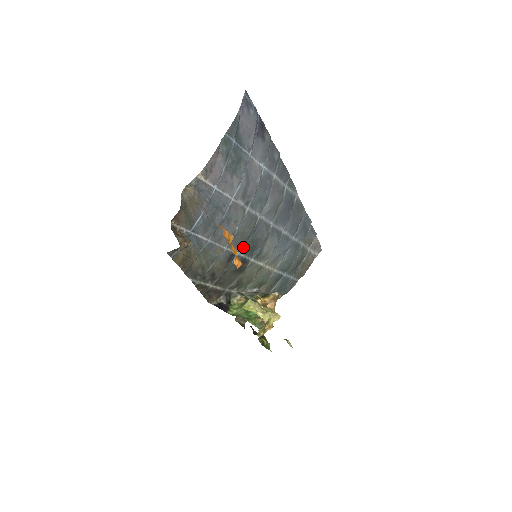
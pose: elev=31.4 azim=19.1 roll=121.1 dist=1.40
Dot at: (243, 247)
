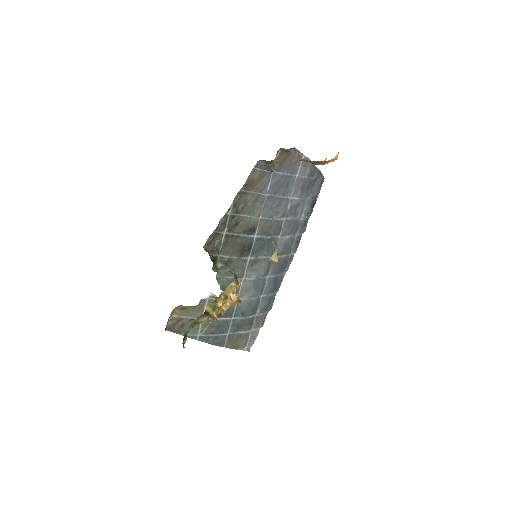
Dot at: (262, 235)
